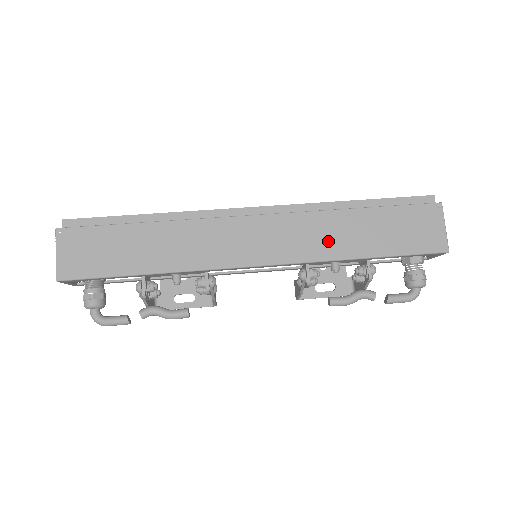
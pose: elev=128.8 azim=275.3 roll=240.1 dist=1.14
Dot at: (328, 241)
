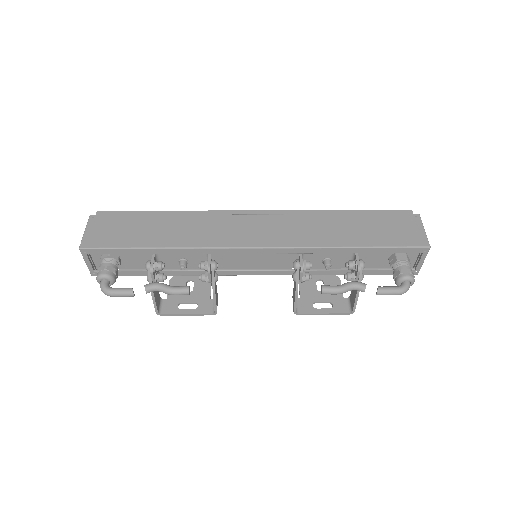
Dot at: (319, 234)
